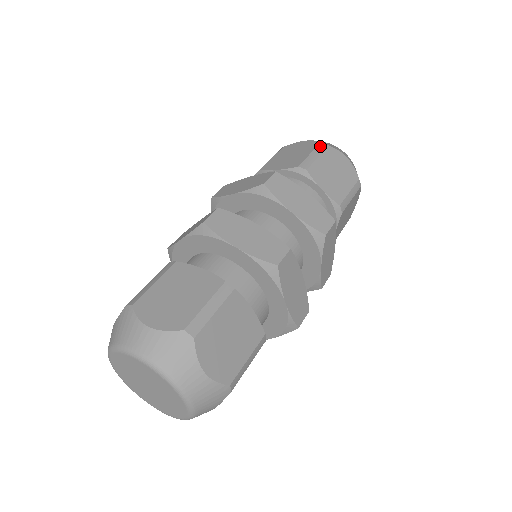
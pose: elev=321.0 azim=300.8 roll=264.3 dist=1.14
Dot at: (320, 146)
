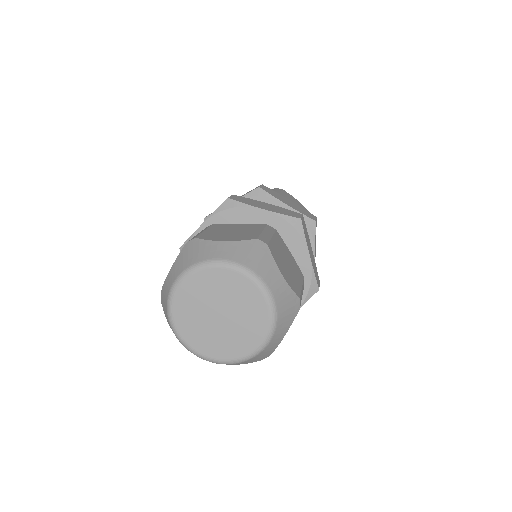
Dot at: (277, 189)
